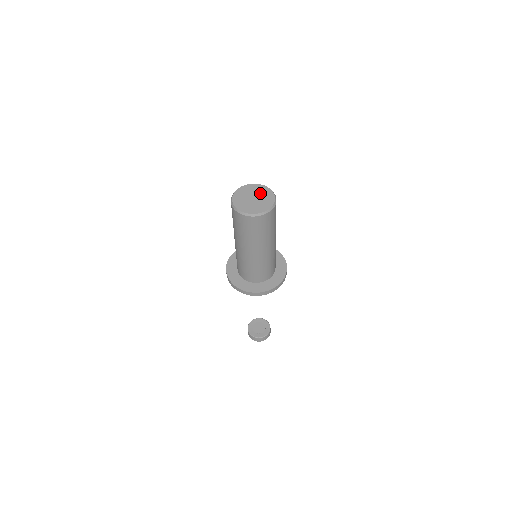
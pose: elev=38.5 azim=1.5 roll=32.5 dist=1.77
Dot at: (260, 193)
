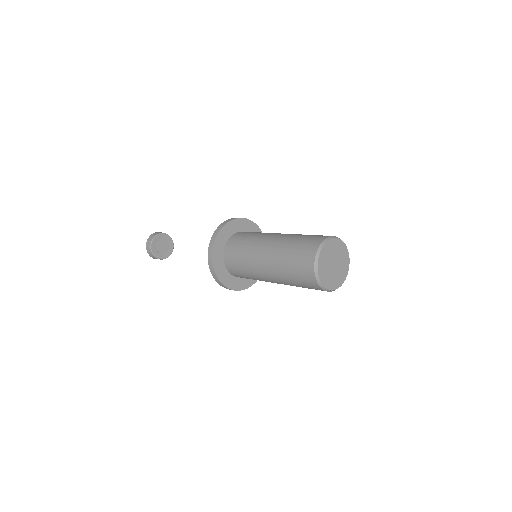
Dot at: (340, 256)
